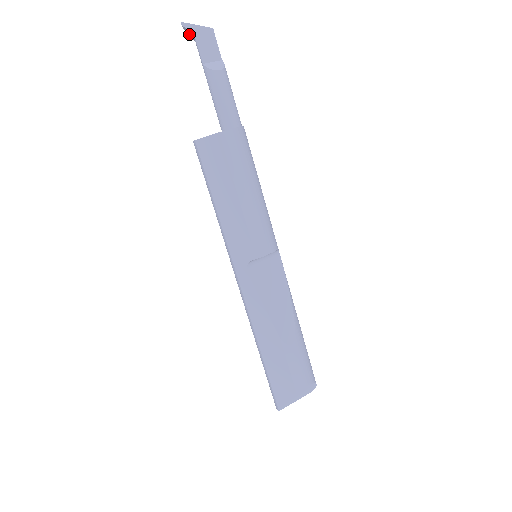
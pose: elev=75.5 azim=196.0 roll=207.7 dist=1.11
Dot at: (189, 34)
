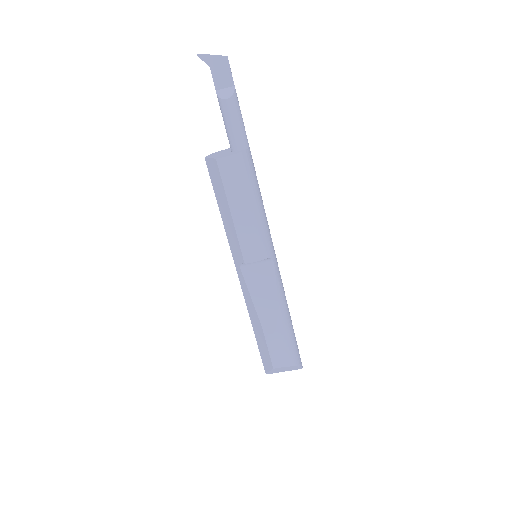
Dot at: (207, 62)
